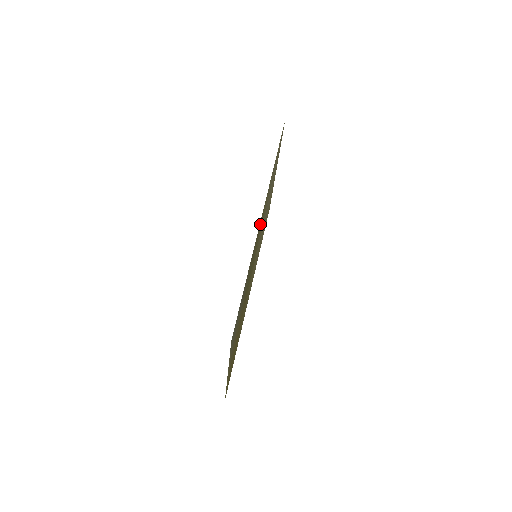
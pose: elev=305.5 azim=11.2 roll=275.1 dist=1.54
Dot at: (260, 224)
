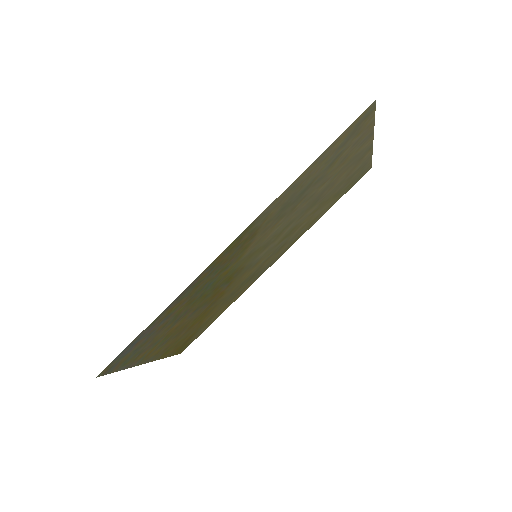
Dot at: (228, 253)
